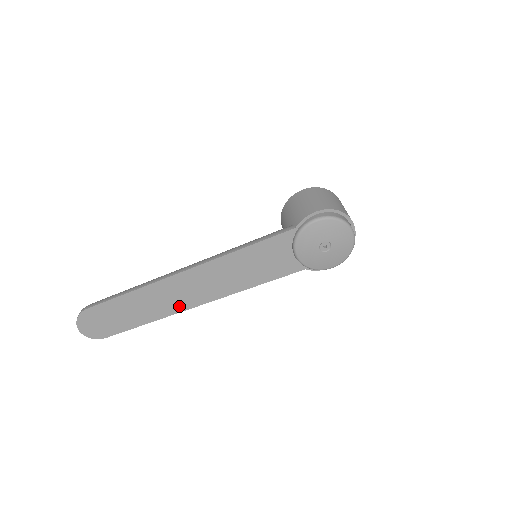
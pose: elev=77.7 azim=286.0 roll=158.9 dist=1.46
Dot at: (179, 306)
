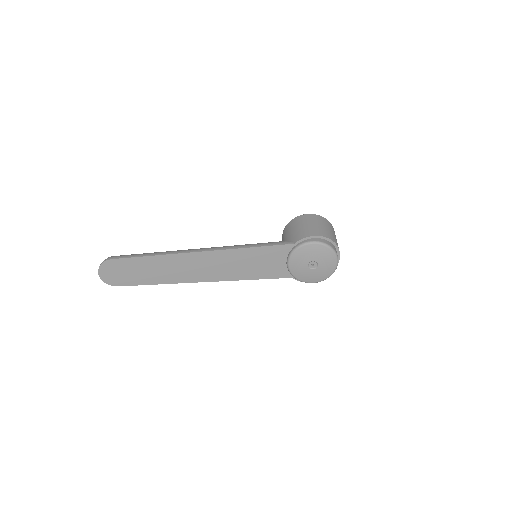
Dot at: (184, 278)
